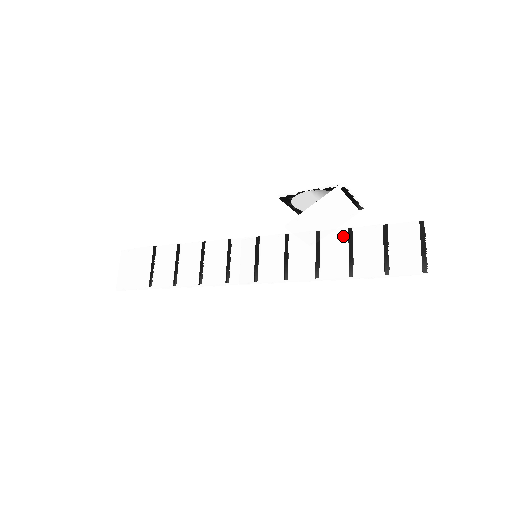
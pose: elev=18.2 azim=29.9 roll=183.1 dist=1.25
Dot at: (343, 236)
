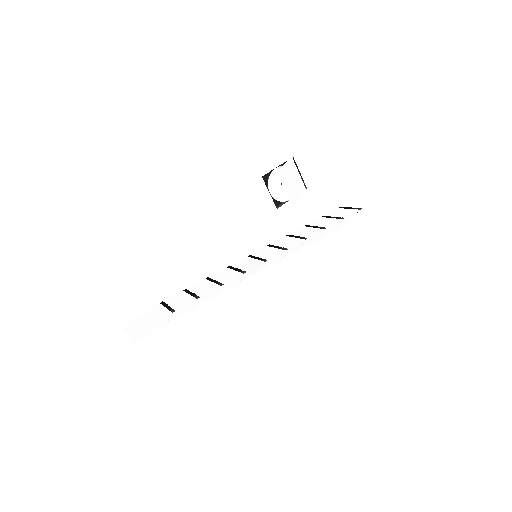
Dot at: (304, 228)
